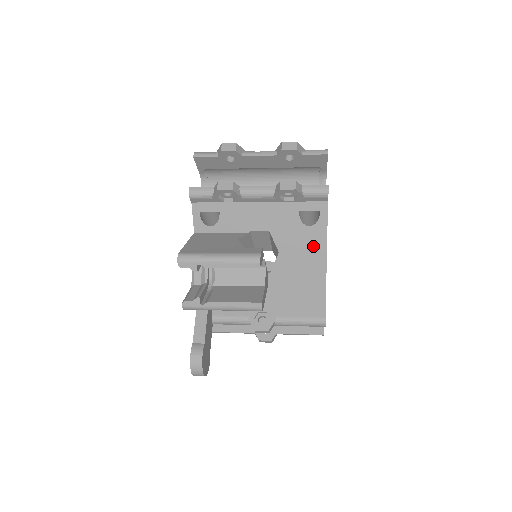
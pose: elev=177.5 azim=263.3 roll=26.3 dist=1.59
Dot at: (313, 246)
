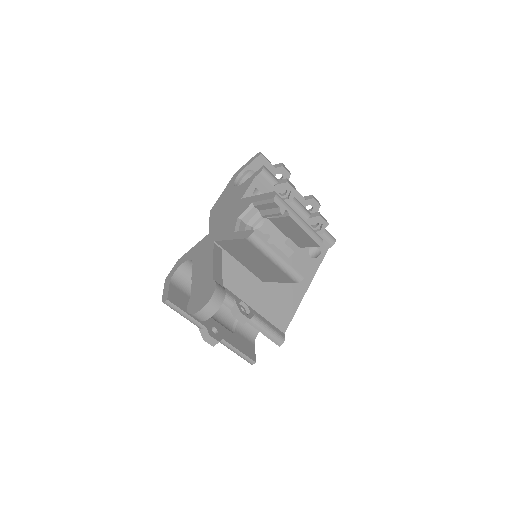
Dot at: occluded
